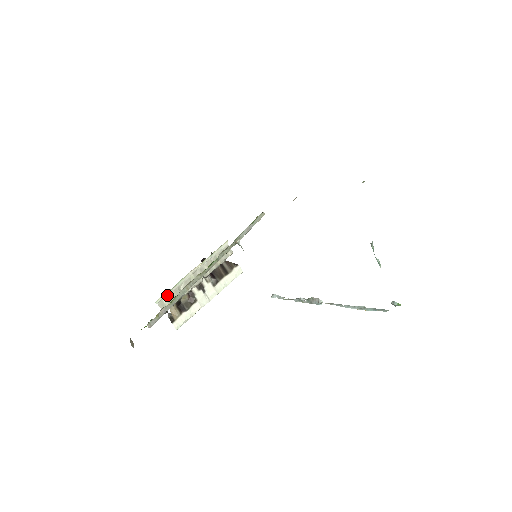
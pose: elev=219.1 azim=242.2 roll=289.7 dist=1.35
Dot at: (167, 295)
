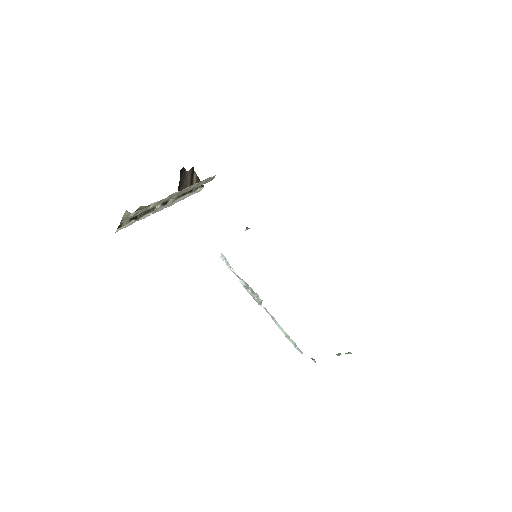
Dot at: (138, 210)
